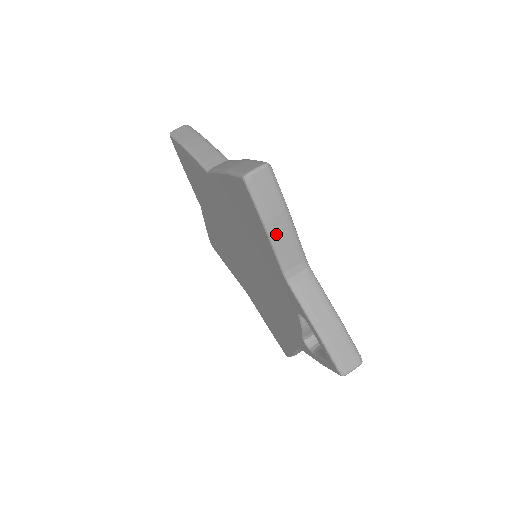
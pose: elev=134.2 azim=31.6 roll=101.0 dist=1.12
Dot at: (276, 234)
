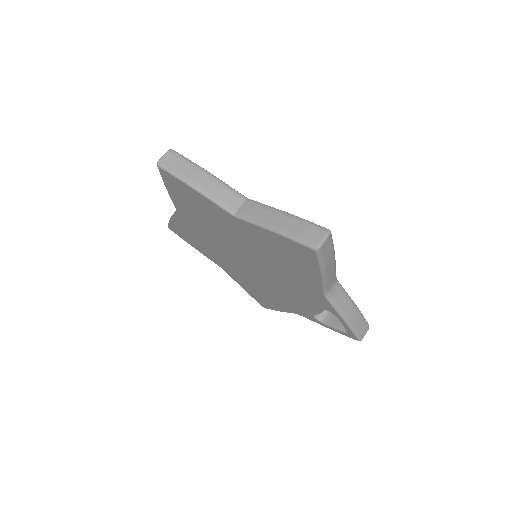
Dot at: (327, 274)
